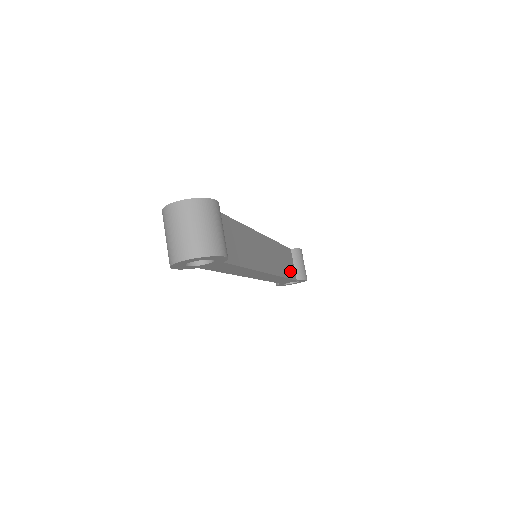
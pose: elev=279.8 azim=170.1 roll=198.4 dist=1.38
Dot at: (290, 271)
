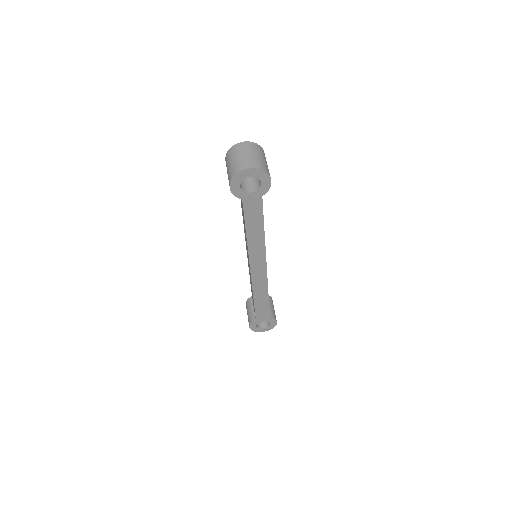
Dot at: occluded
